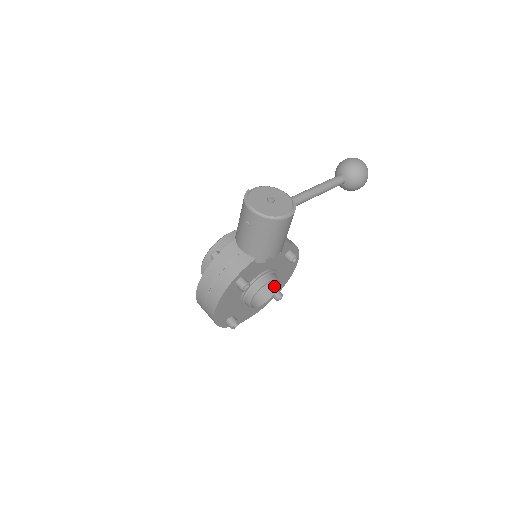
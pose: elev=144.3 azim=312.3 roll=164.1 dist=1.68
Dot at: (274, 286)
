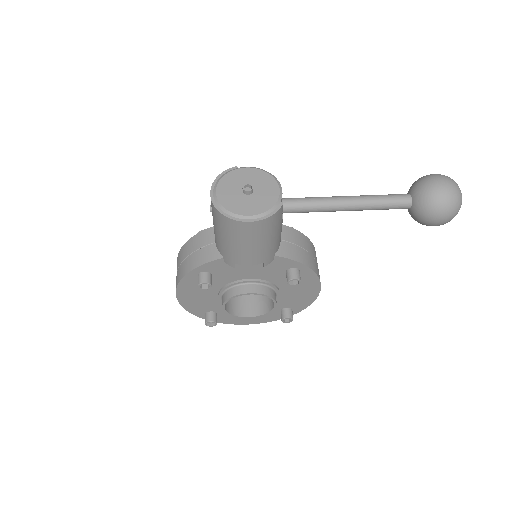
Dot at: (272, 302)
